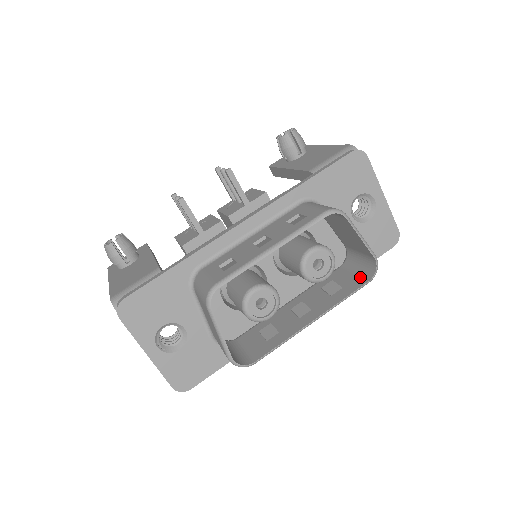
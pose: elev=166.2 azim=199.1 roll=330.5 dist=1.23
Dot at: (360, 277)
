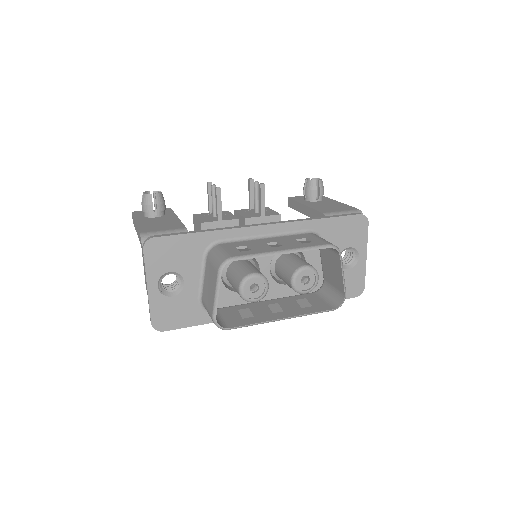
Dot at: (328, 304)
